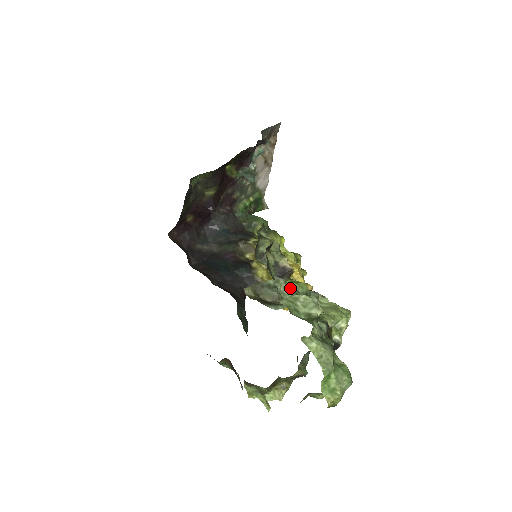
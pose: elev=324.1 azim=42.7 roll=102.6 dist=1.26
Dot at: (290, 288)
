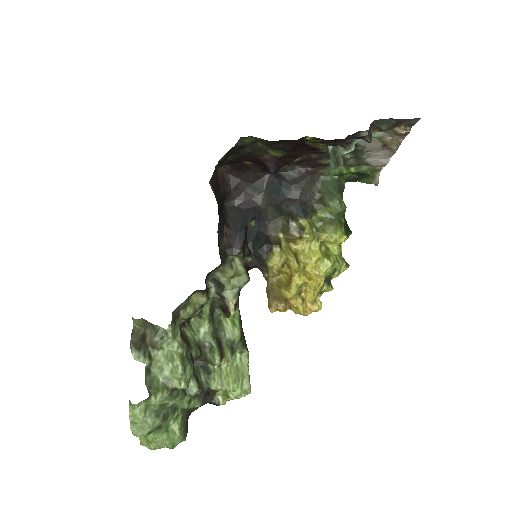
Dot at: (222, 325)
